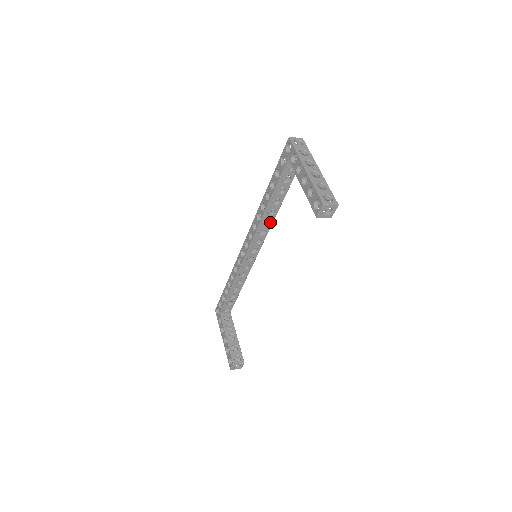
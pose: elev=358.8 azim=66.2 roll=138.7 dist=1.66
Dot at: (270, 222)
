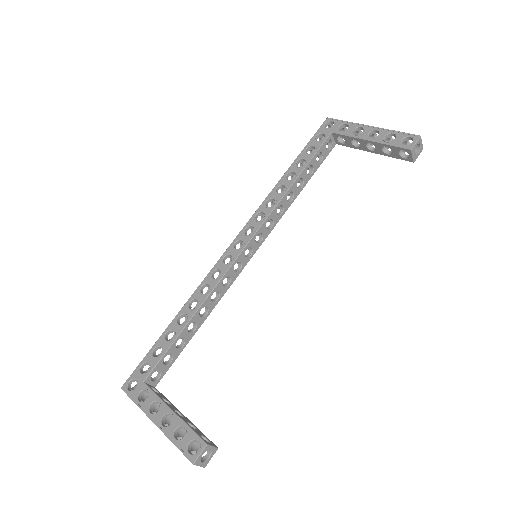
Dot at: (281, 213)
